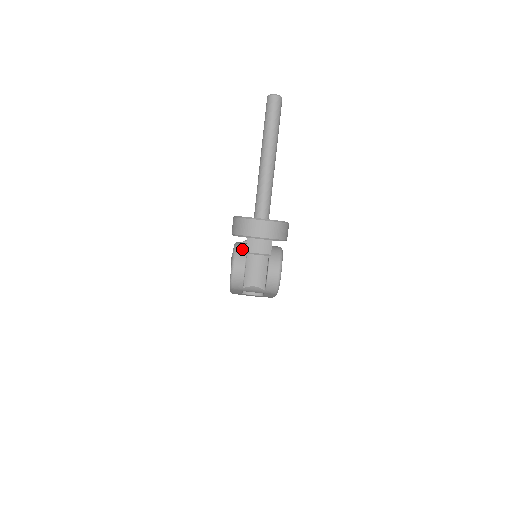
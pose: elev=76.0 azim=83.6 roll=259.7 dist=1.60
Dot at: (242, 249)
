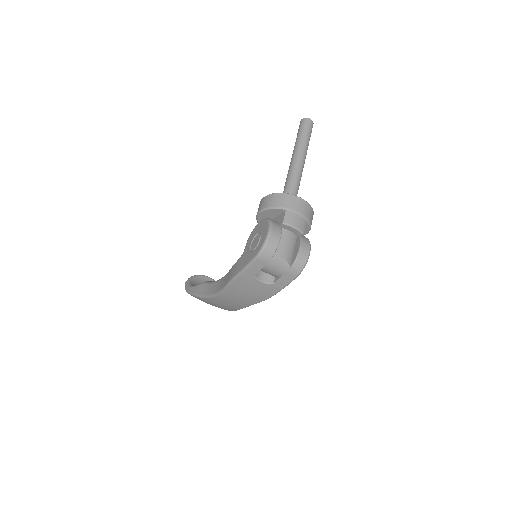
Dot at: occluded
